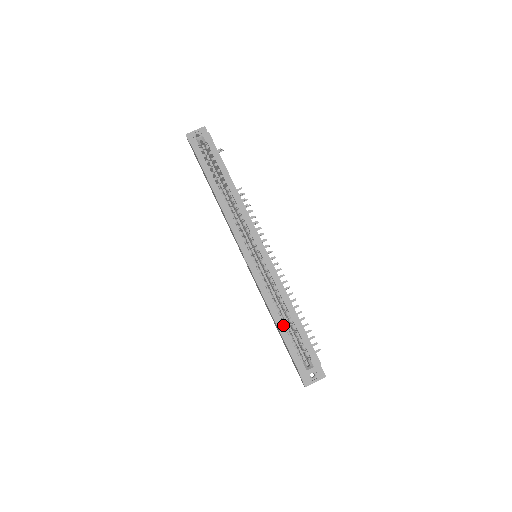
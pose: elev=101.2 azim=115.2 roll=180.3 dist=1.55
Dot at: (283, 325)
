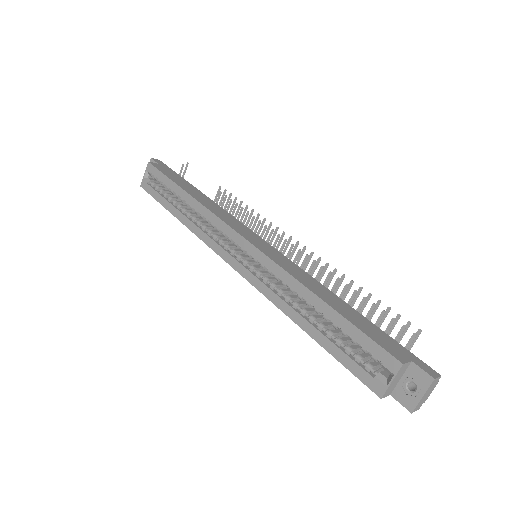
Dot at: (318, 331)
